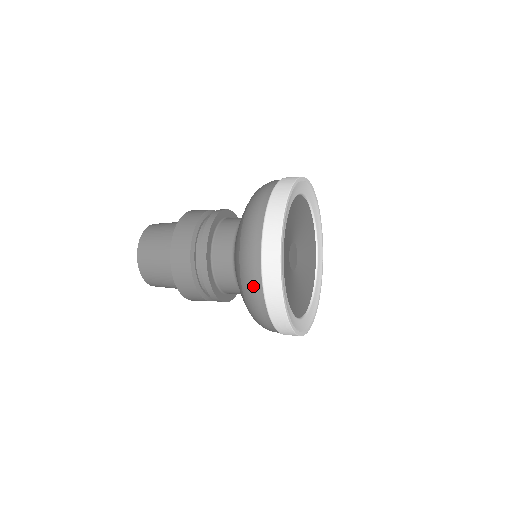
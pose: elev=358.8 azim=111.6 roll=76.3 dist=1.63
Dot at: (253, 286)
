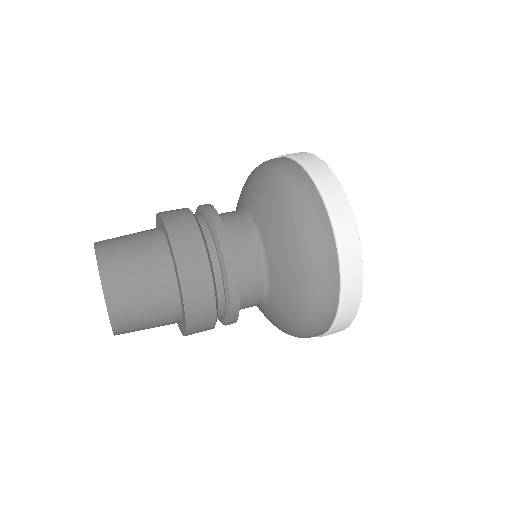
Dot at: occluded
